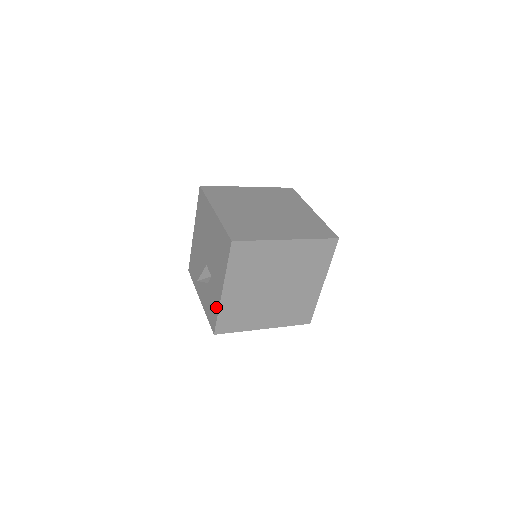
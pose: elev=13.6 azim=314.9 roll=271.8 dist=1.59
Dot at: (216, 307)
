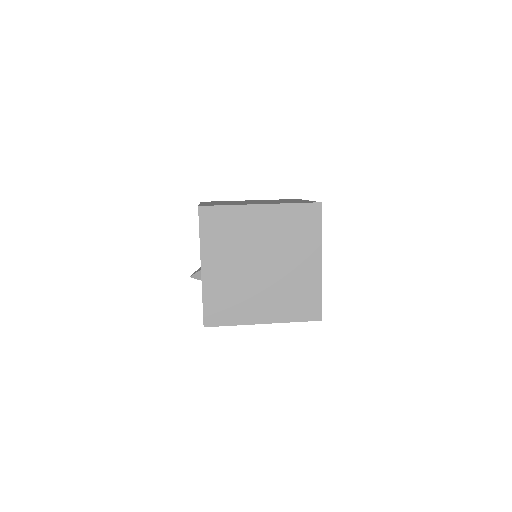
Dot at: occluded
